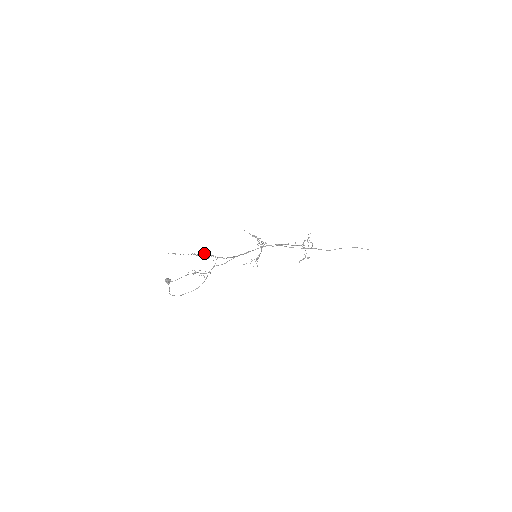
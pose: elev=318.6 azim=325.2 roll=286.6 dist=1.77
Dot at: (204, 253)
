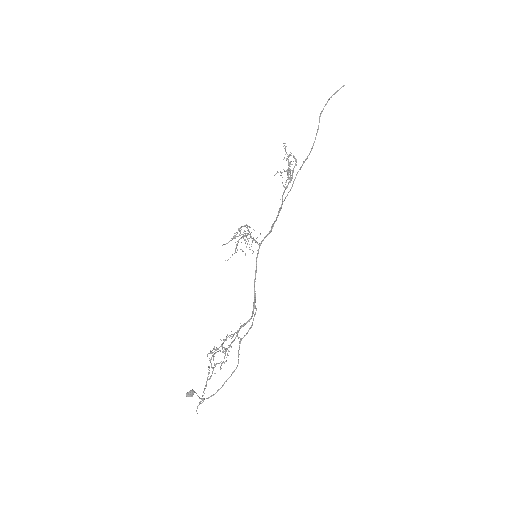
Dot at: occluded
